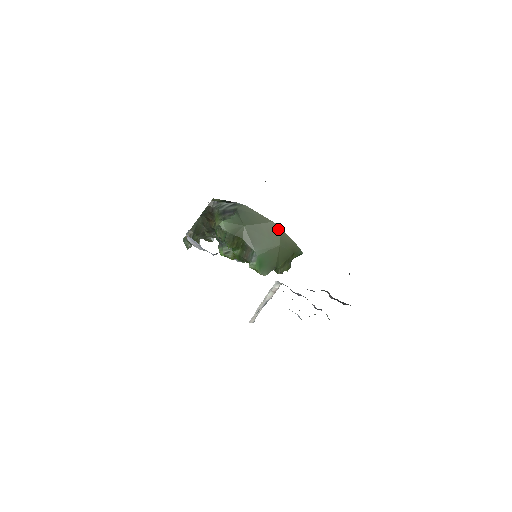
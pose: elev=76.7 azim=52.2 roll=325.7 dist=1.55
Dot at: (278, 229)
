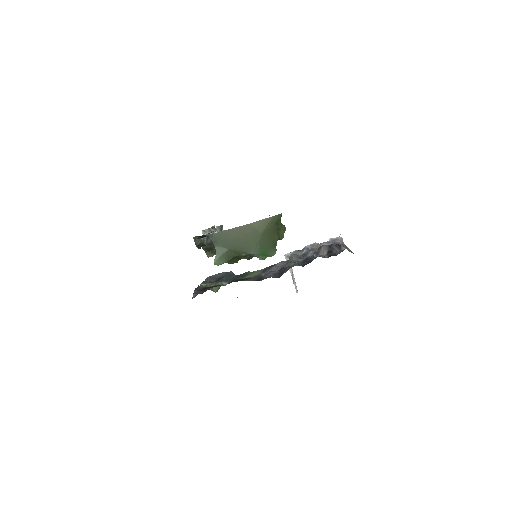
Dot at: (249, 226)
